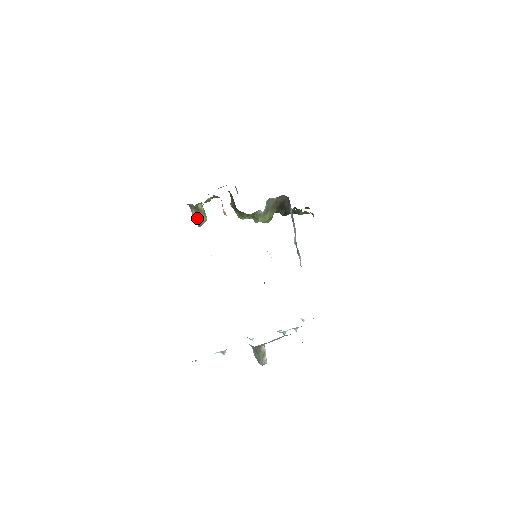
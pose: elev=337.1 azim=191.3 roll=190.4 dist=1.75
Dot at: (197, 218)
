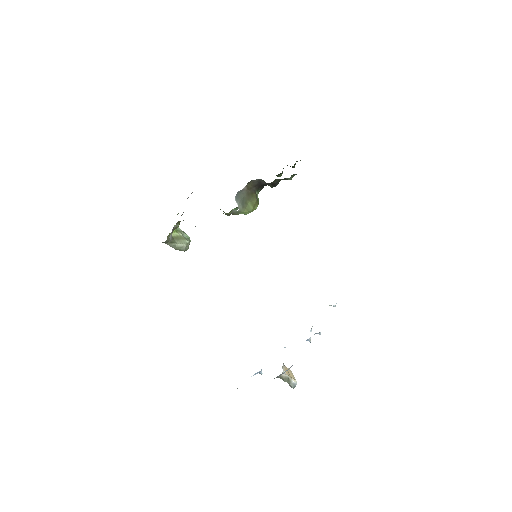
Dot at: (177, 247)
